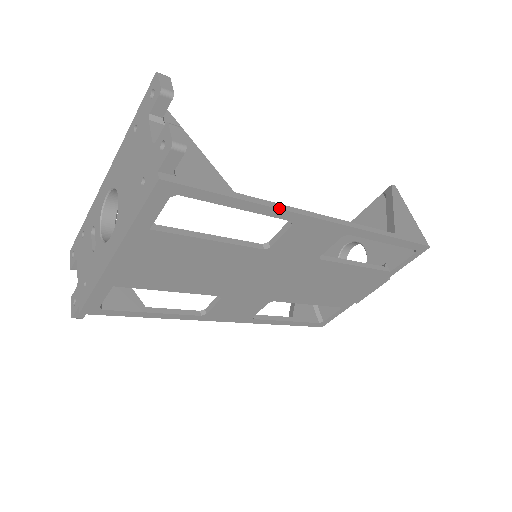
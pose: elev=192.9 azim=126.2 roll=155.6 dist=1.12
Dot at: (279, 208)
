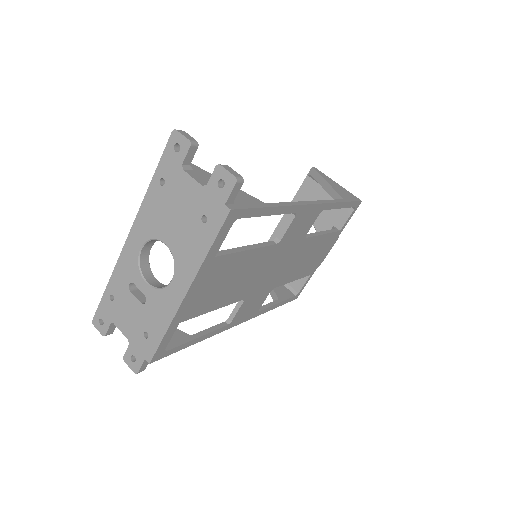
Dot at: (291, 205)
